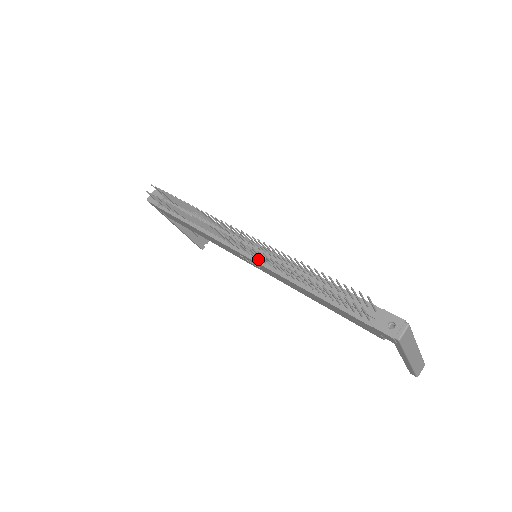
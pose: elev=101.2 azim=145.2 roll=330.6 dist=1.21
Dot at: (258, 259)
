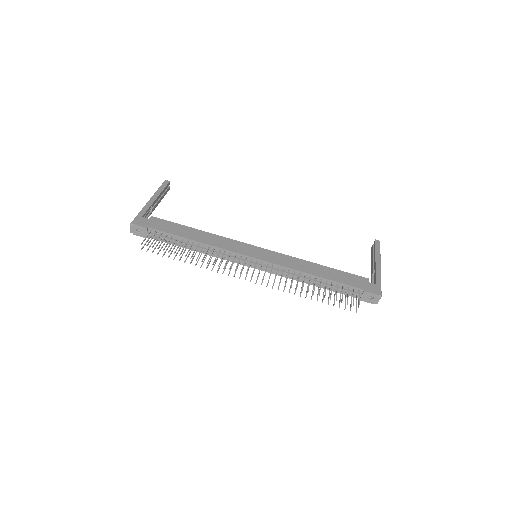
Dot at: (264, 269)
